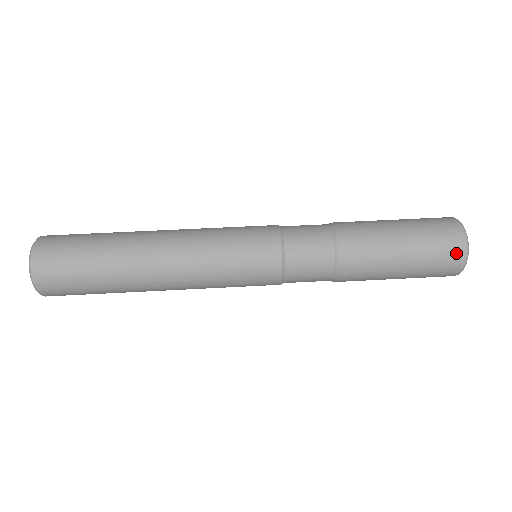
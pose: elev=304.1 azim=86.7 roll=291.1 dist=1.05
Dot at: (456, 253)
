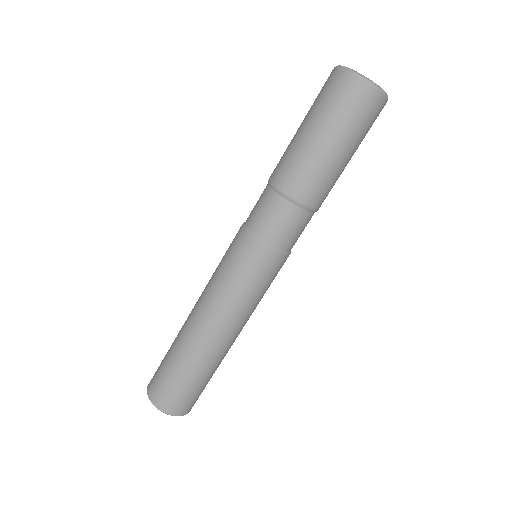
Dot at: occluded
